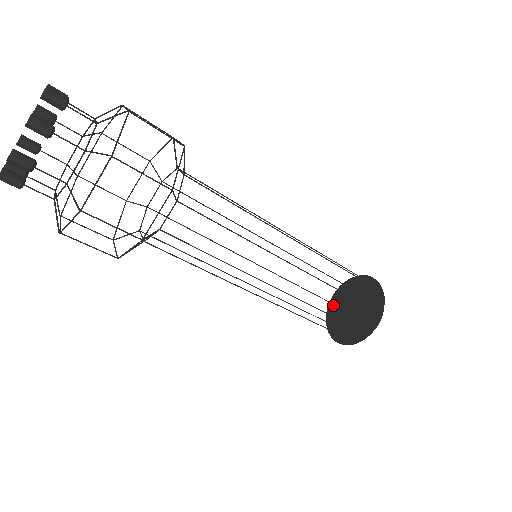
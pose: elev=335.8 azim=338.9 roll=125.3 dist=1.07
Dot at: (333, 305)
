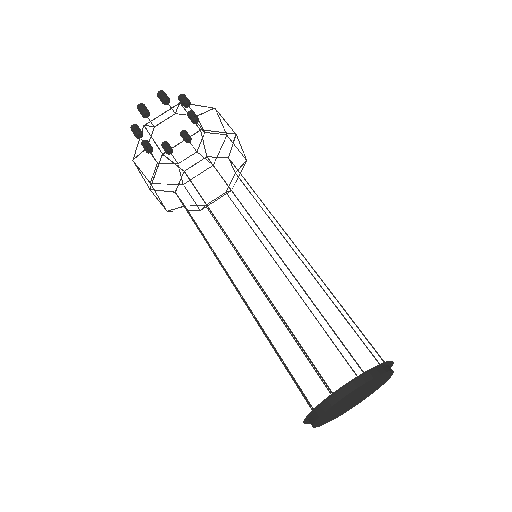
Dot at: occluded
